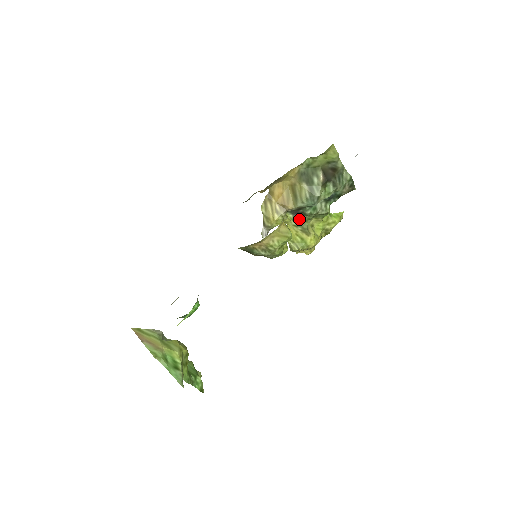
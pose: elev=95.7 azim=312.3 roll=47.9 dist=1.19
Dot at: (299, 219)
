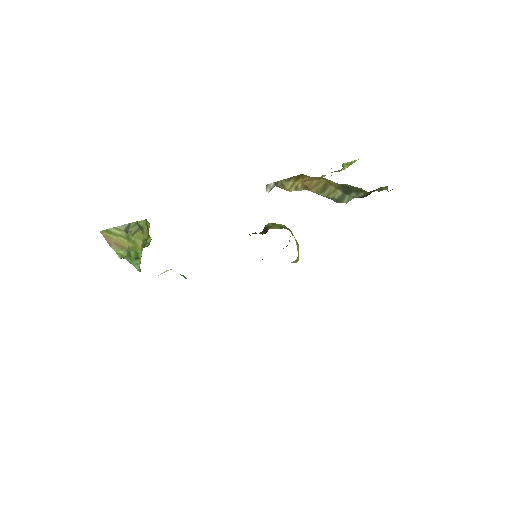
Dot at: occluded
